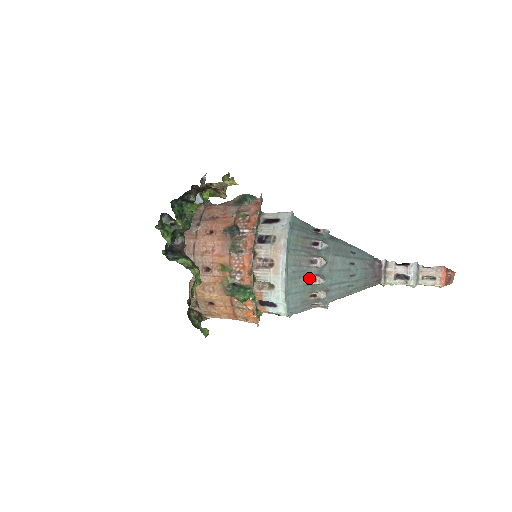
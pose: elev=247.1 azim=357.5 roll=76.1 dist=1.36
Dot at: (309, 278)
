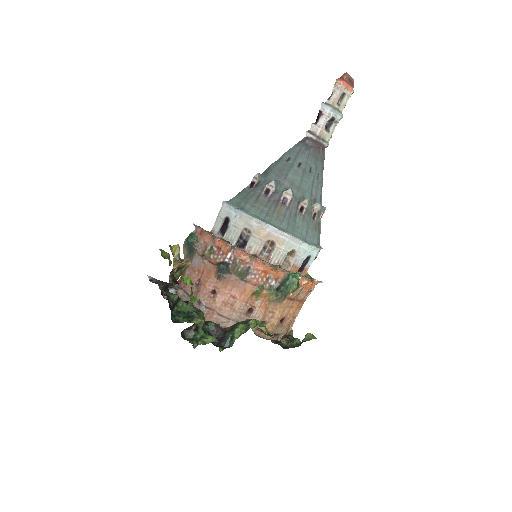
Dot at: (298, 213)
